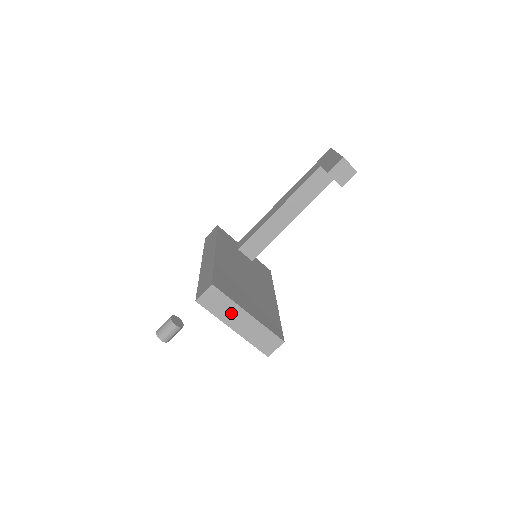
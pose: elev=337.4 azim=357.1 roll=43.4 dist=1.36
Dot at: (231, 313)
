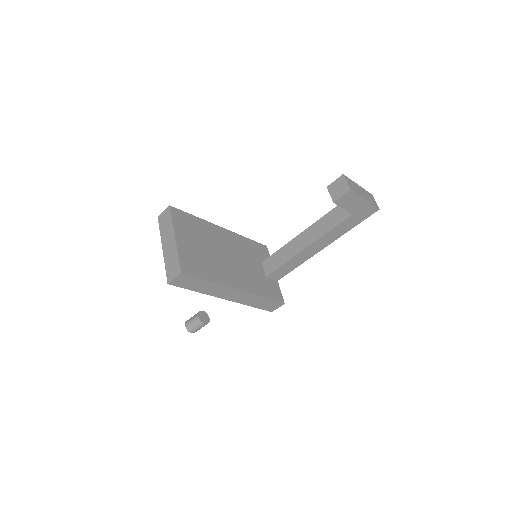
Dot at: (168, 233)
